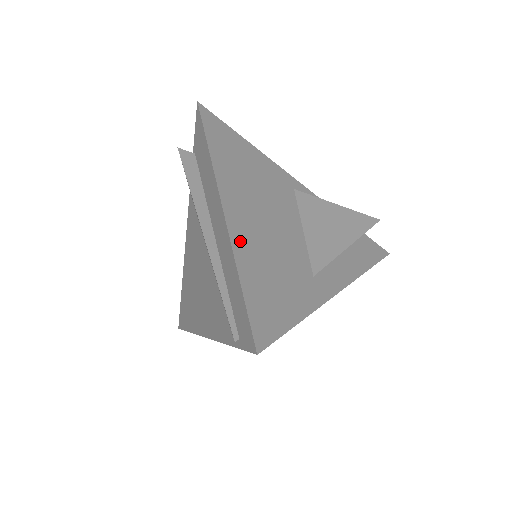
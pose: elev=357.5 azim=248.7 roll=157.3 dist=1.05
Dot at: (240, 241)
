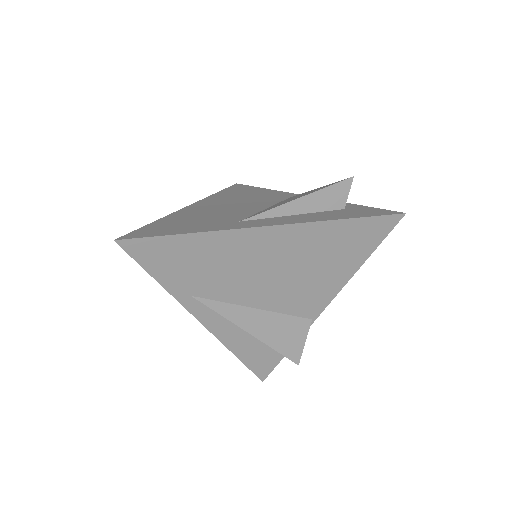
Dot at: (181, 213)
